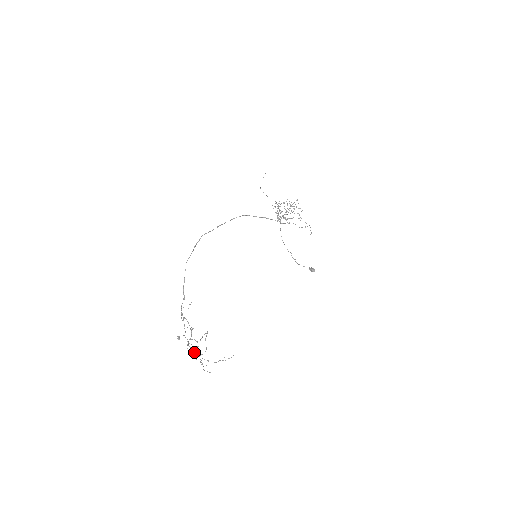
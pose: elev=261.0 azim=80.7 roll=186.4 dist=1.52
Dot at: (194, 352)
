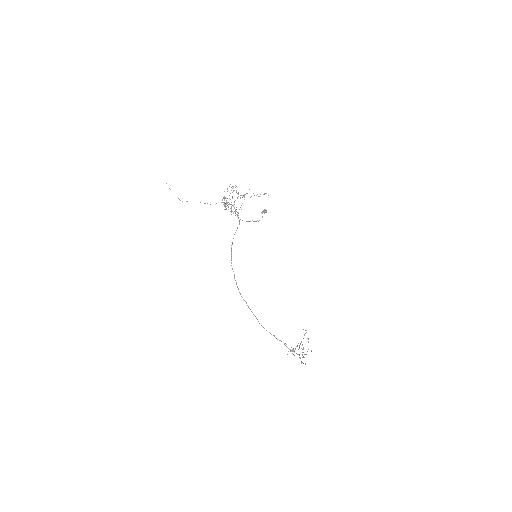
Dot at: occluded
